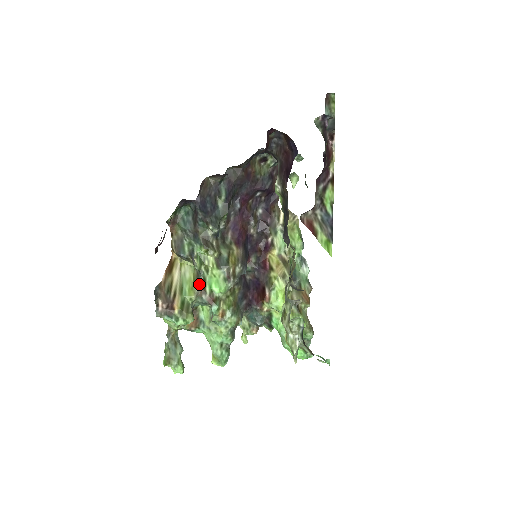
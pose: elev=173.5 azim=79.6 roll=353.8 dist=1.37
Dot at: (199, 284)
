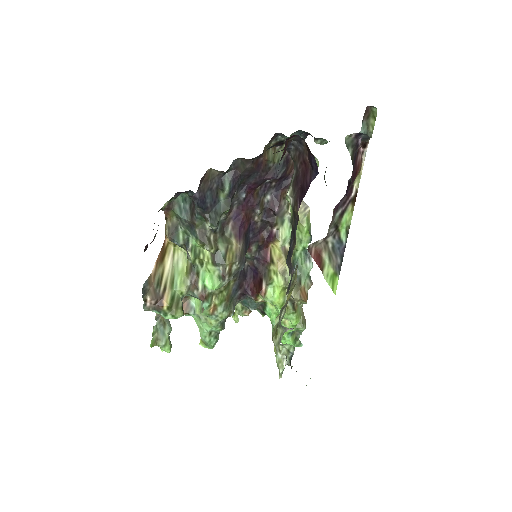
Dot at: (192, 278)
